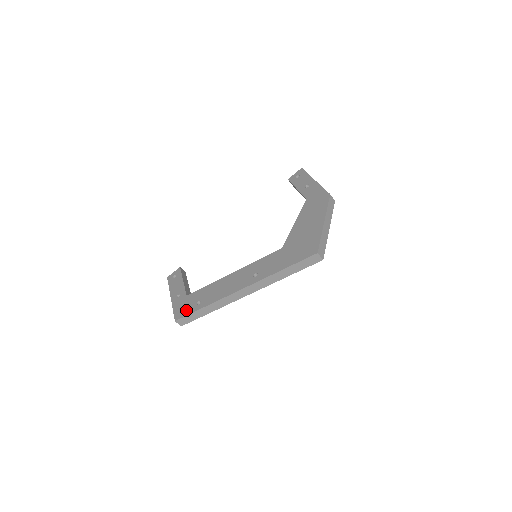
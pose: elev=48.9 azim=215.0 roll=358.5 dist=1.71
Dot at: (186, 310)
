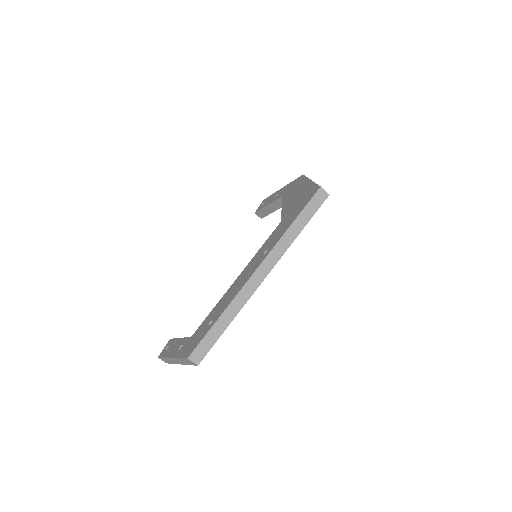
Dot at: (197, 340)
